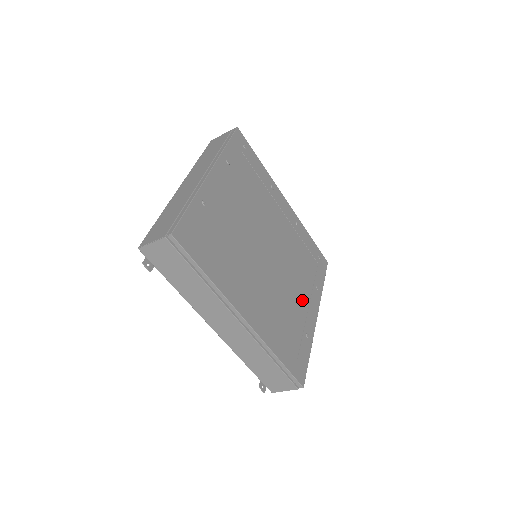
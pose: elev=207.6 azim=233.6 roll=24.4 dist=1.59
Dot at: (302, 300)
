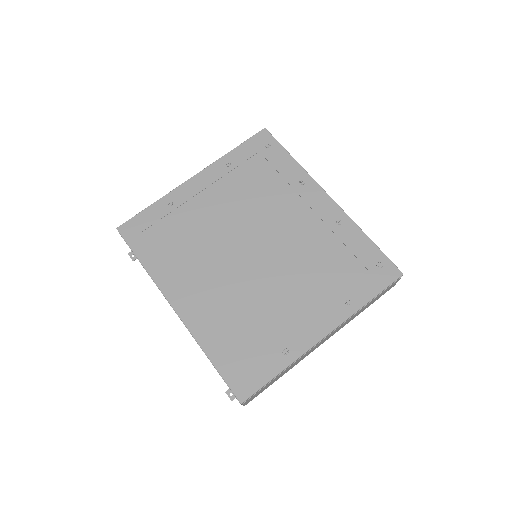
Dot at: (298, 310)
